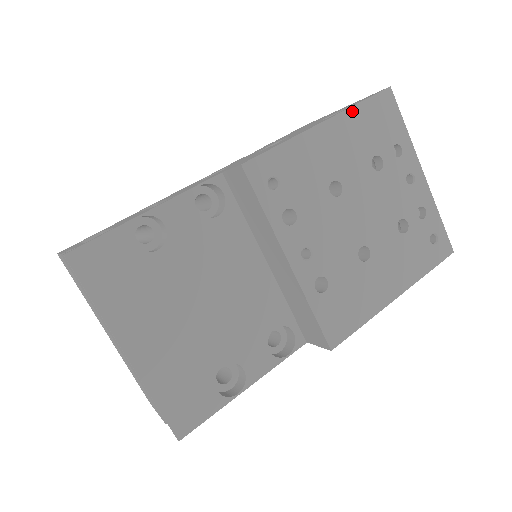
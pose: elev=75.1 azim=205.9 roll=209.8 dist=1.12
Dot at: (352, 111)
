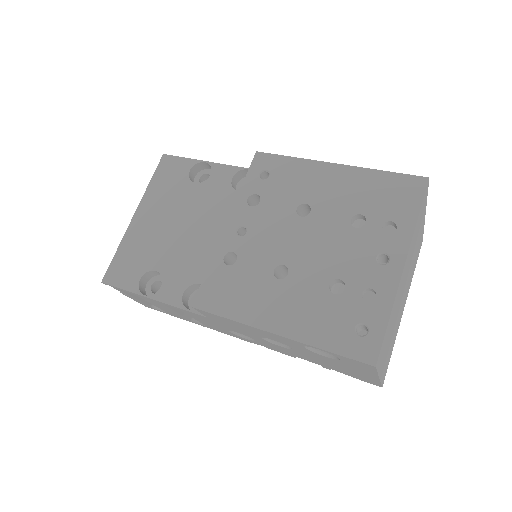
Dot at: (370, 172)
